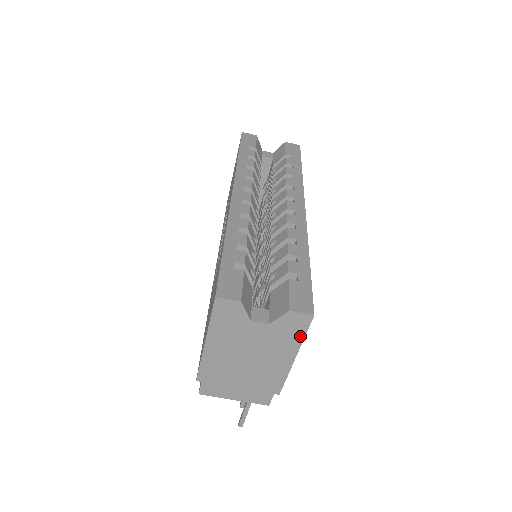
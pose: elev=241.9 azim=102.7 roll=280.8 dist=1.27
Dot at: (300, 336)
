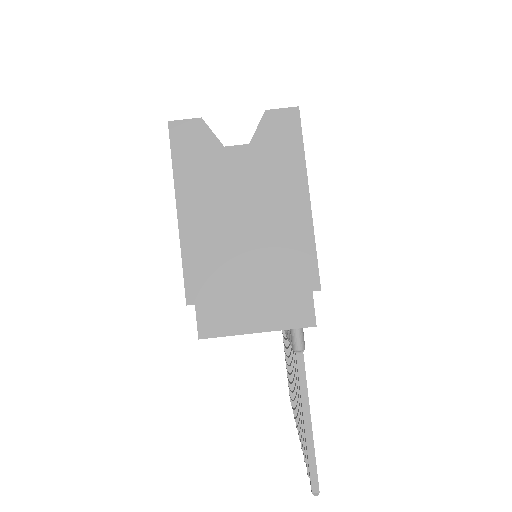
Dot at: (297, 150)
